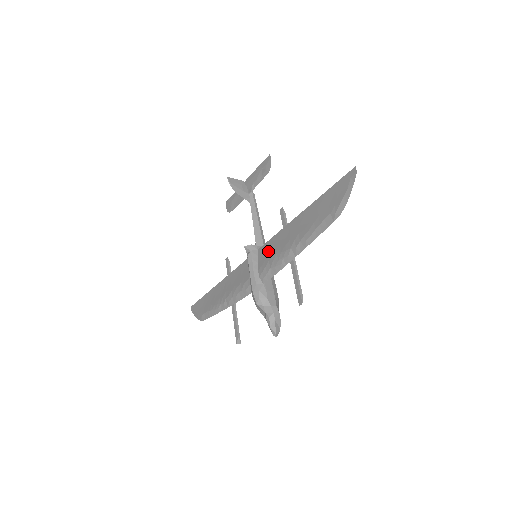
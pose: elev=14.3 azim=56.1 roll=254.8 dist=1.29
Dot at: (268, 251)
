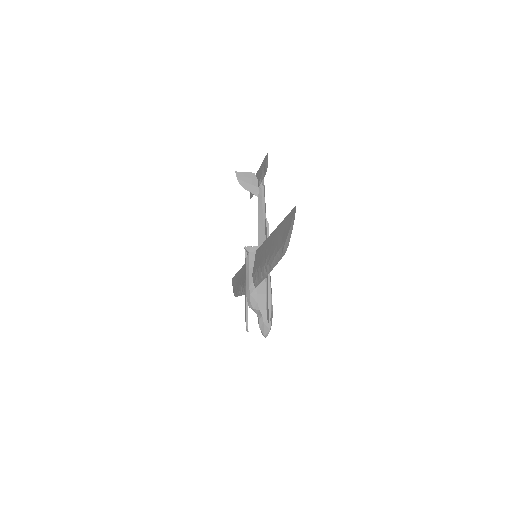
Dot at: (258, 258)
